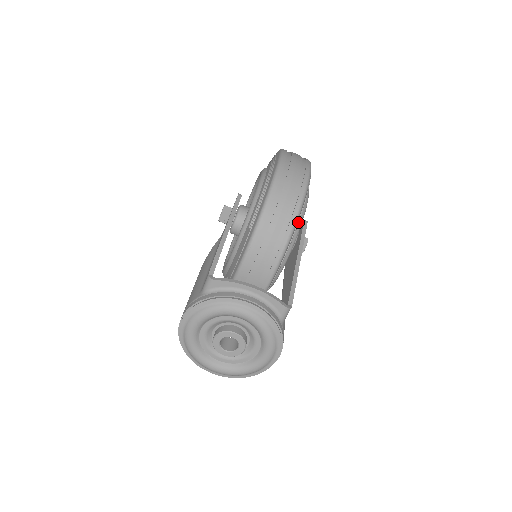
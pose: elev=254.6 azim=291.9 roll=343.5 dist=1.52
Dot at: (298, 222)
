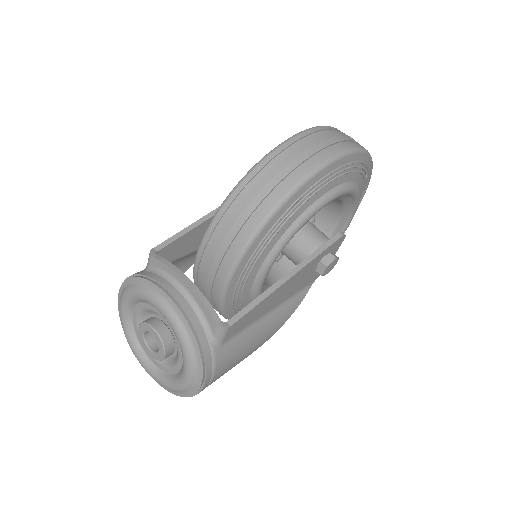
Dot at: (280, 218)
